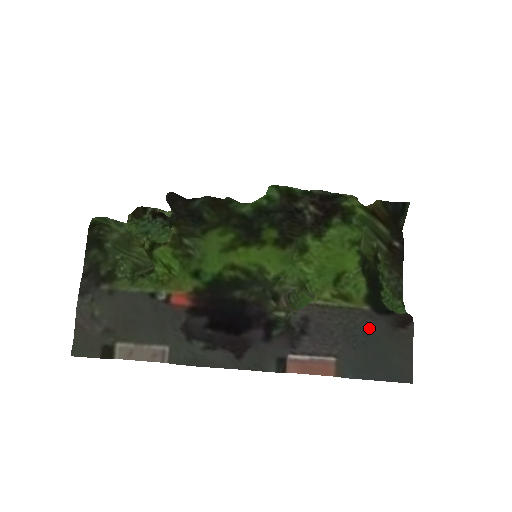
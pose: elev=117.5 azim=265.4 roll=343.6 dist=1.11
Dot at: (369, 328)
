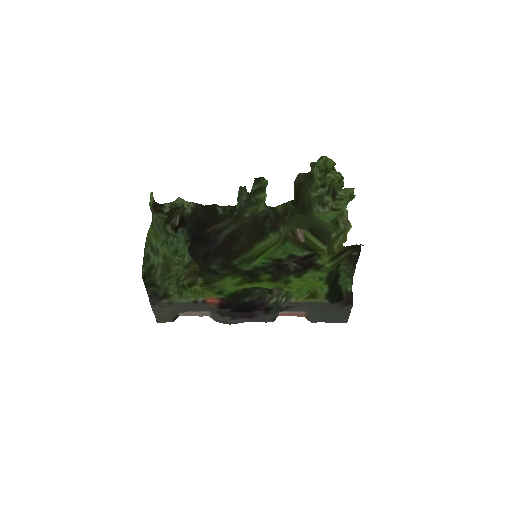
Dot at: (326, 309)
